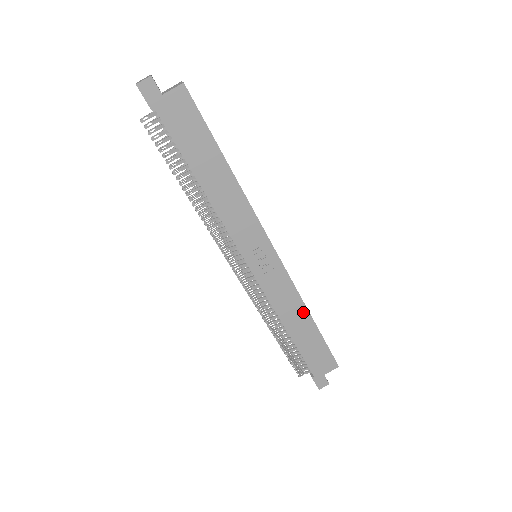
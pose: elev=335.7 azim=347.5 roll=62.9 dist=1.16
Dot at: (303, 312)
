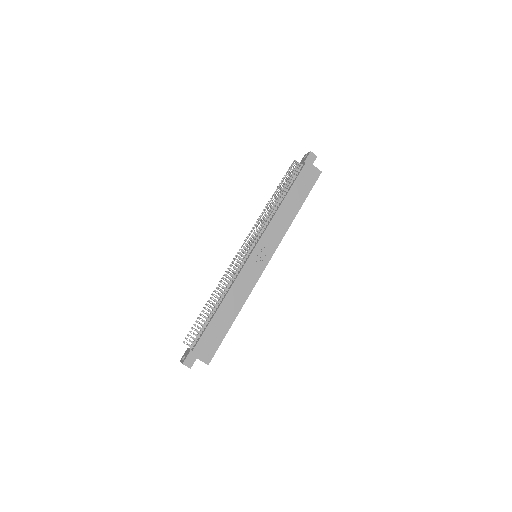
Dot at: (238, 307)
